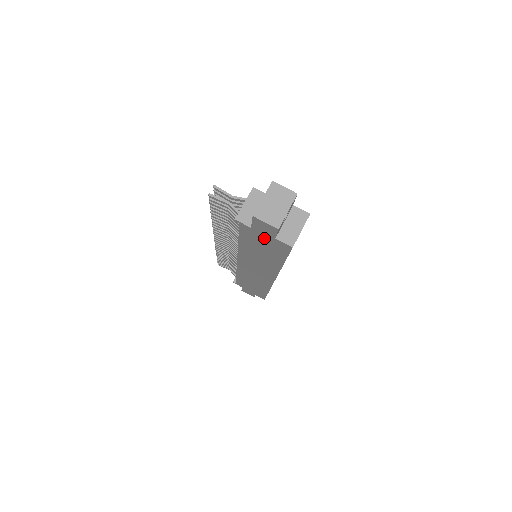
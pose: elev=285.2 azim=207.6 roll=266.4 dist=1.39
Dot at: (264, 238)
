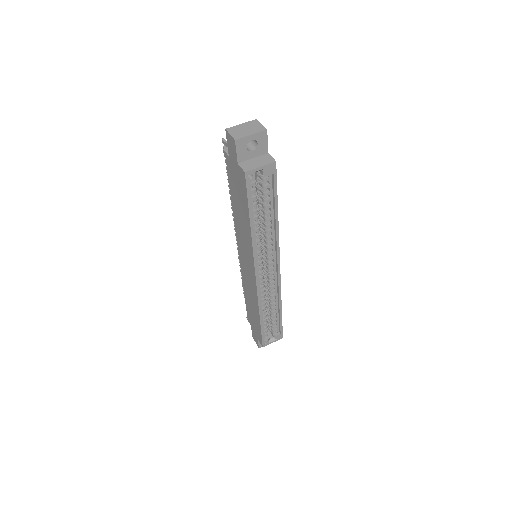
Dot at: (235, 171)
